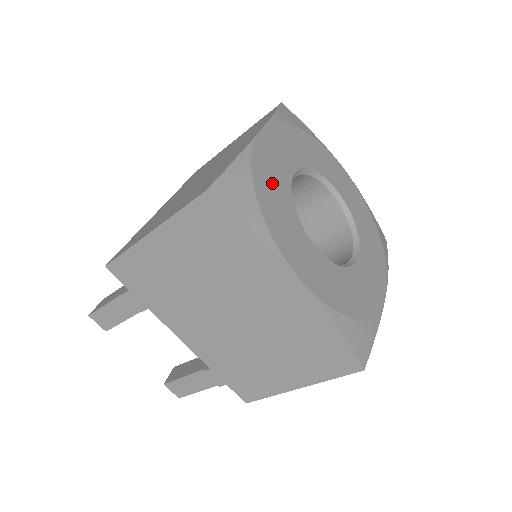
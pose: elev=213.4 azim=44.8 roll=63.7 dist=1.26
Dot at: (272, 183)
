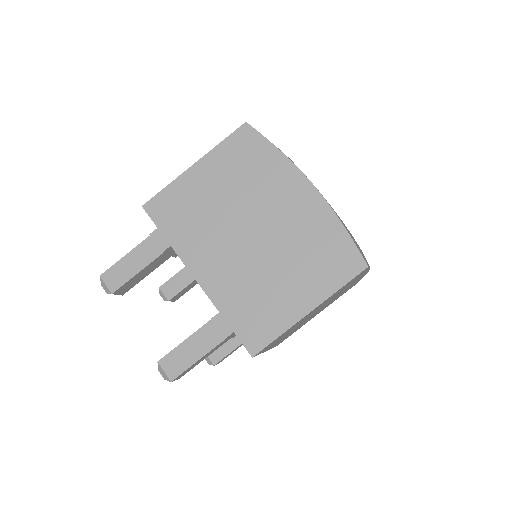
Dot at: occluded
